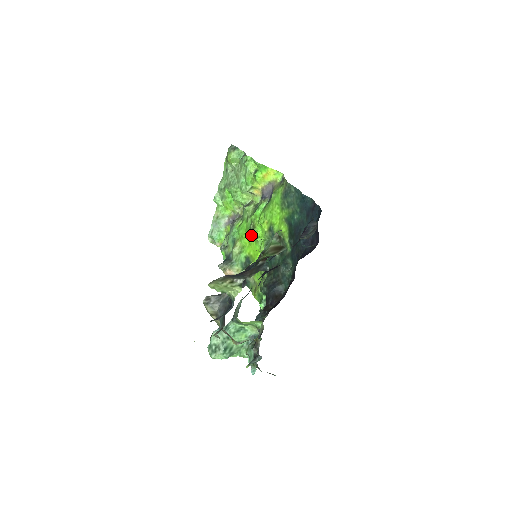
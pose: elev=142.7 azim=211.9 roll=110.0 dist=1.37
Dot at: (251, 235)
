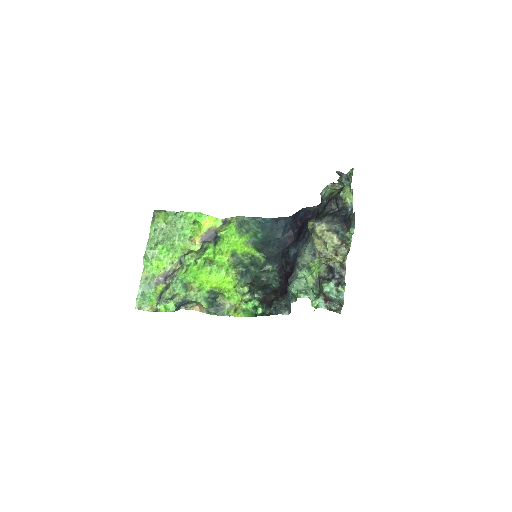
Dot at: (210, 269)
